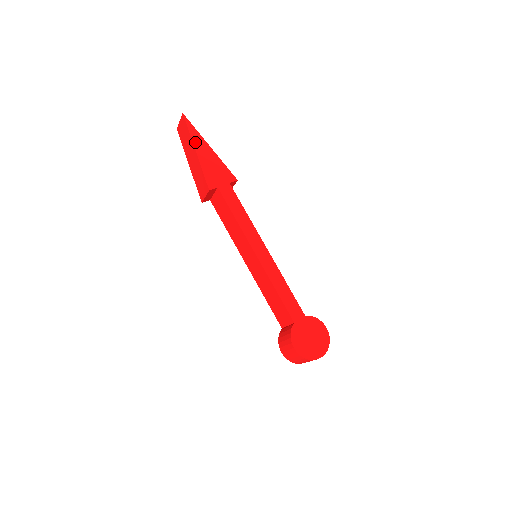
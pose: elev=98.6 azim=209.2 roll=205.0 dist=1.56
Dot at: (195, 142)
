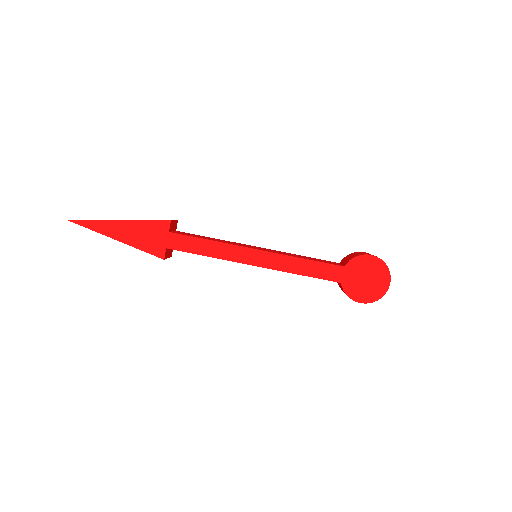
Dot at: (106, 233)
